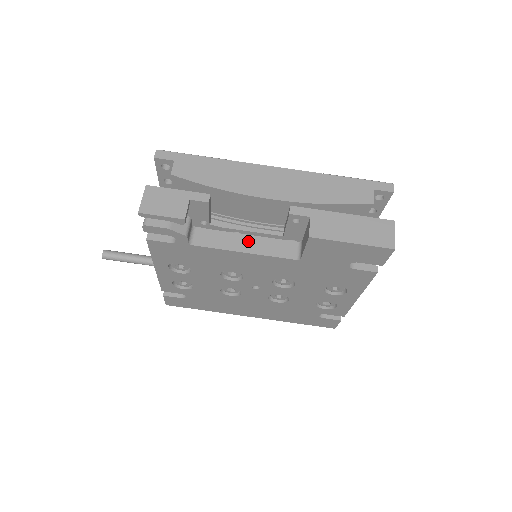
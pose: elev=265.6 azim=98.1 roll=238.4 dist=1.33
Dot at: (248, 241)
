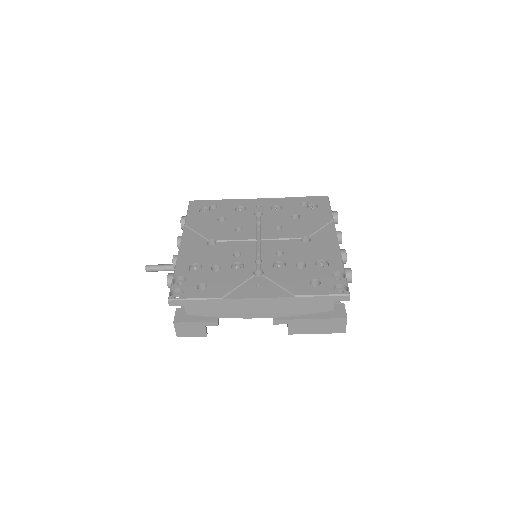
Dot at: occluded
